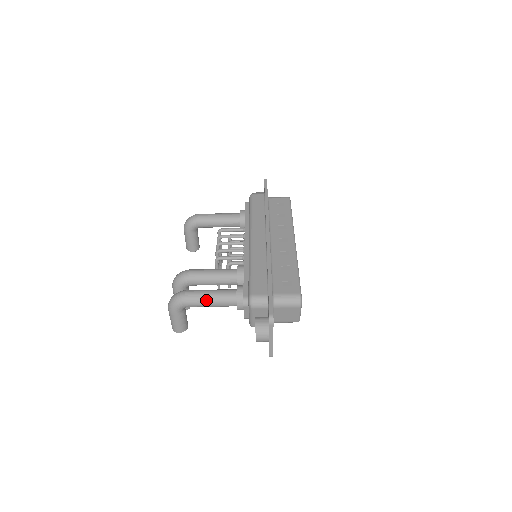
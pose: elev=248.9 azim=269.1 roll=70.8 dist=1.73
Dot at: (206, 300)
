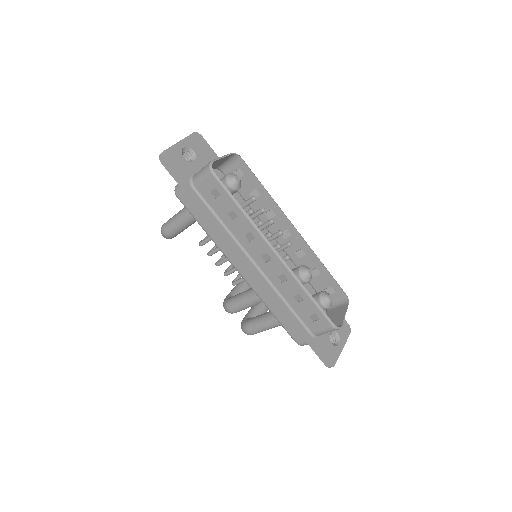
Dot at: occluded
